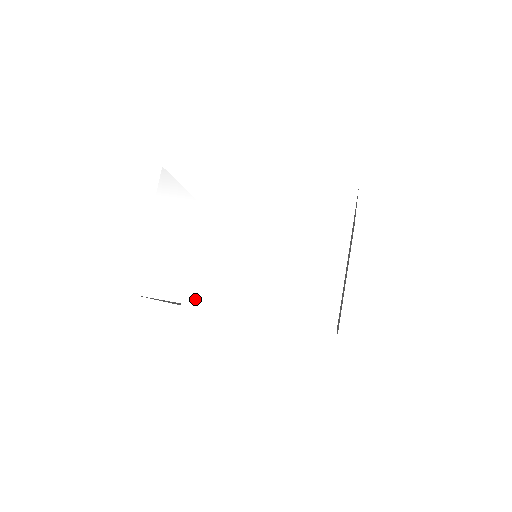
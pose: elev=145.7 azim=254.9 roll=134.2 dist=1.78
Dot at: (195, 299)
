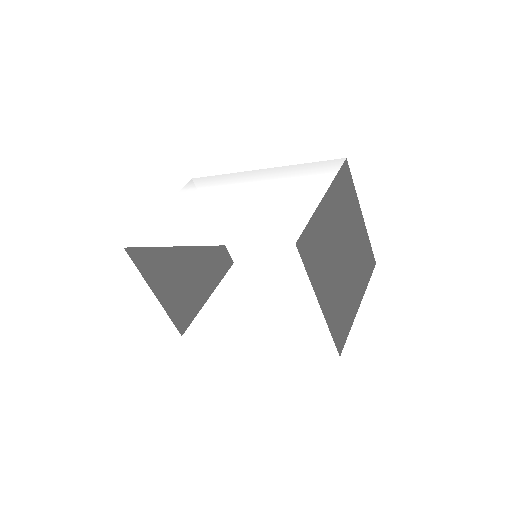
Dot at: (172, 242)
